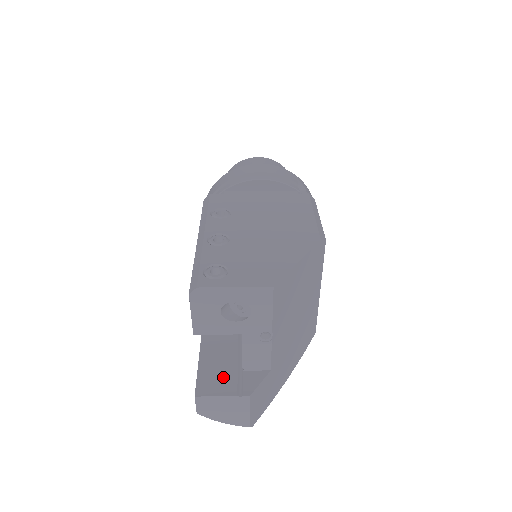
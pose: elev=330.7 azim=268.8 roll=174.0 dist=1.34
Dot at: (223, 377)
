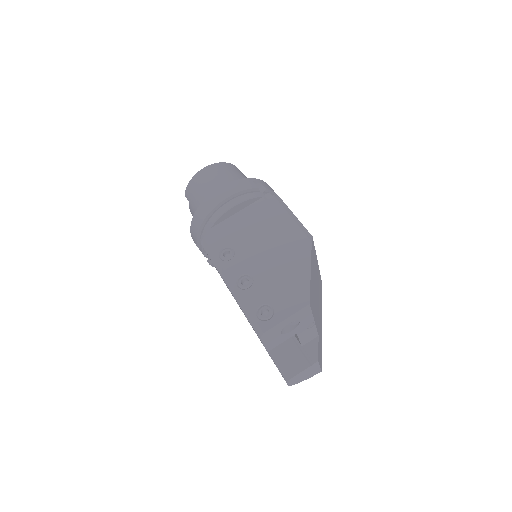
Dot at: (293, 358)
